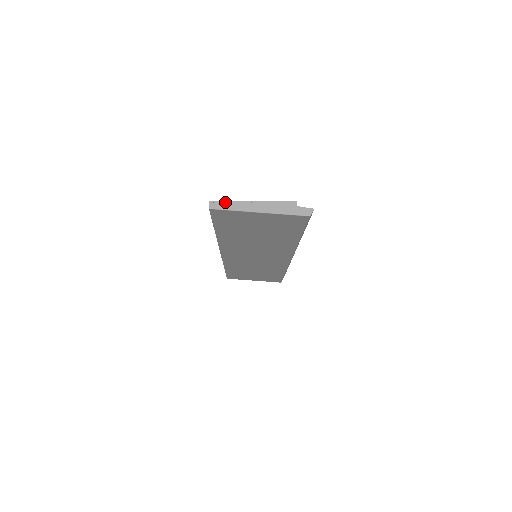
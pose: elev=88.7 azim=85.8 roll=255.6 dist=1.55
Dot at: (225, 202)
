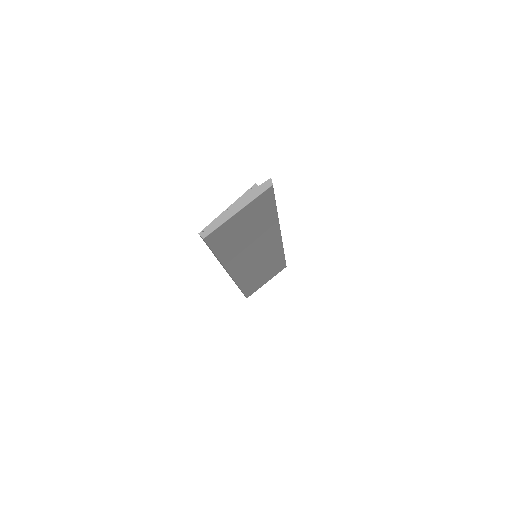
Dot at: (210, 225)
